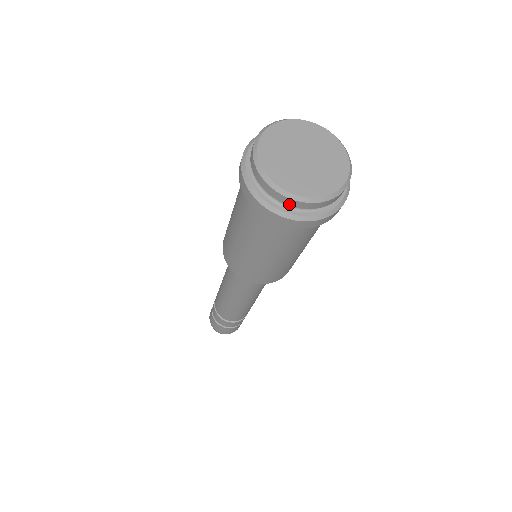
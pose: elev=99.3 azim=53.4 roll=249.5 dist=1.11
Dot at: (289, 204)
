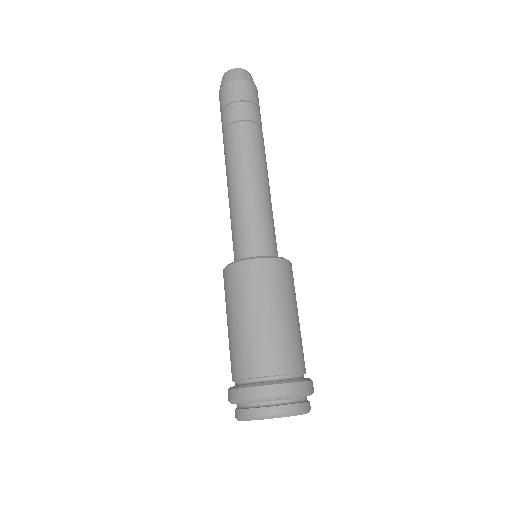
Dot at: occluded
